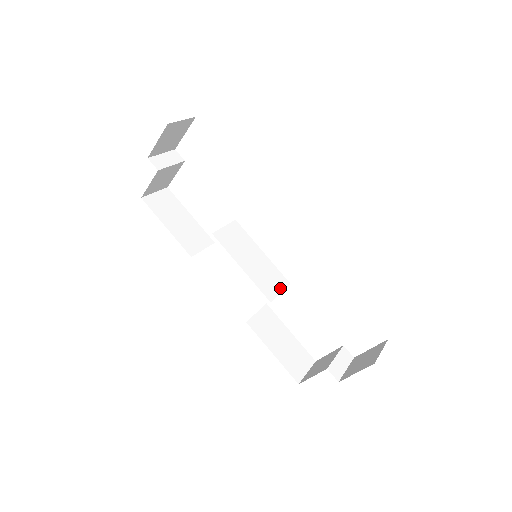
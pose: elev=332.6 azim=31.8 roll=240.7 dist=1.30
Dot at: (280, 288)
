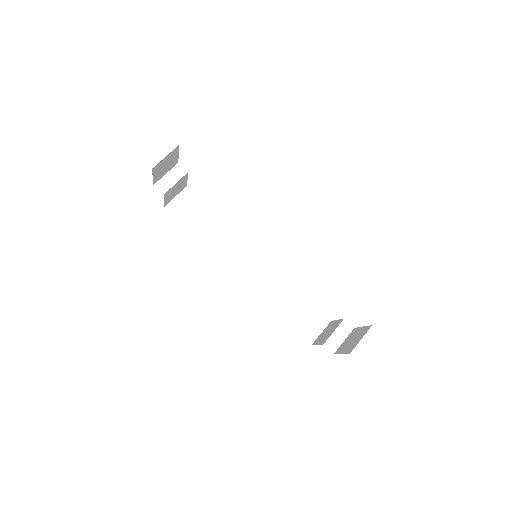
Dot at: (282, 278)
